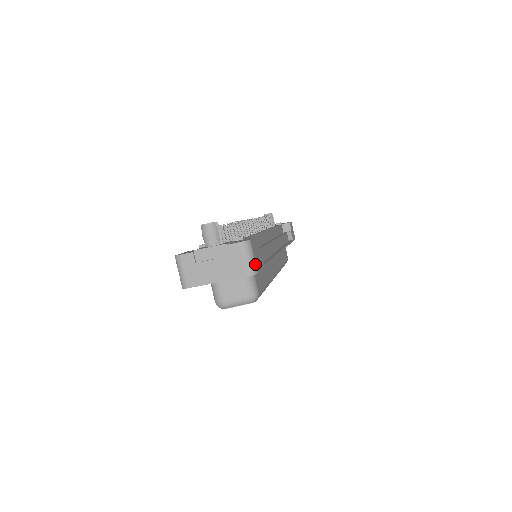
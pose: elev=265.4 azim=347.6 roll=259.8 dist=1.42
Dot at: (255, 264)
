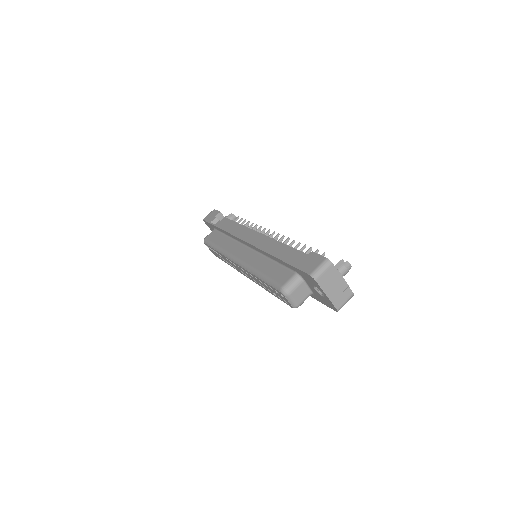
Dot at: (341, 307)
